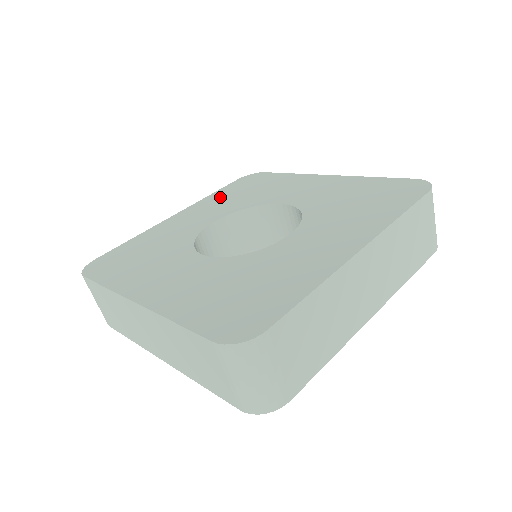
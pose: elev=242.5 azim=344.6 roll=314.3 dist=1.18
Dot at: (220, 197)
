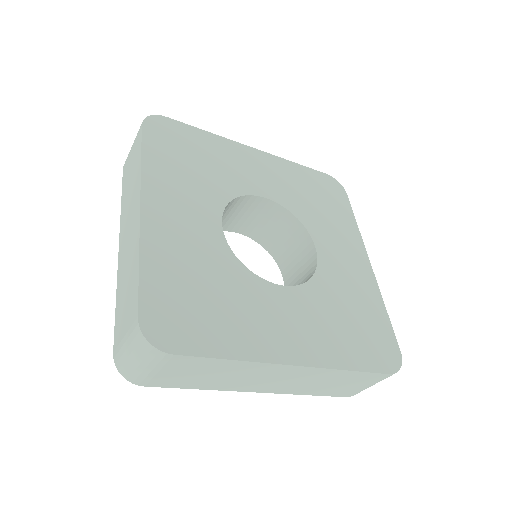
Dot at: (296, 176)
